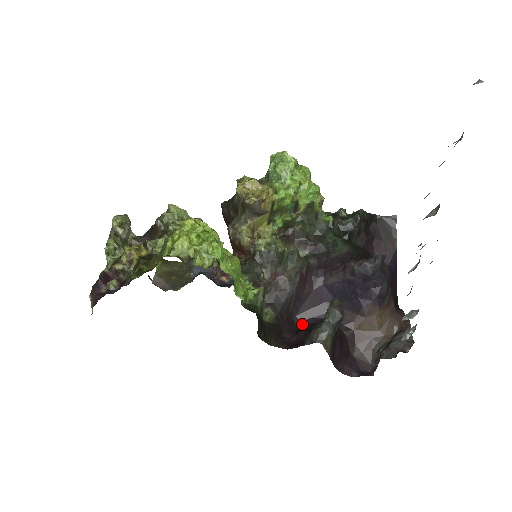
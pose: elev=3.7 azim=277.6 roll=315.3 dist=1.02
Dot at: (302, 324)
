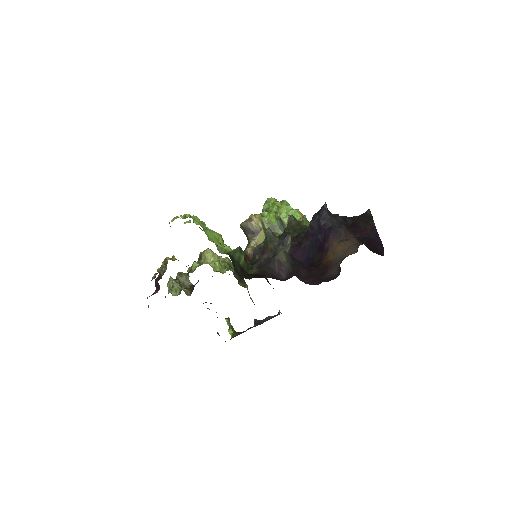
Dot at: occluded
